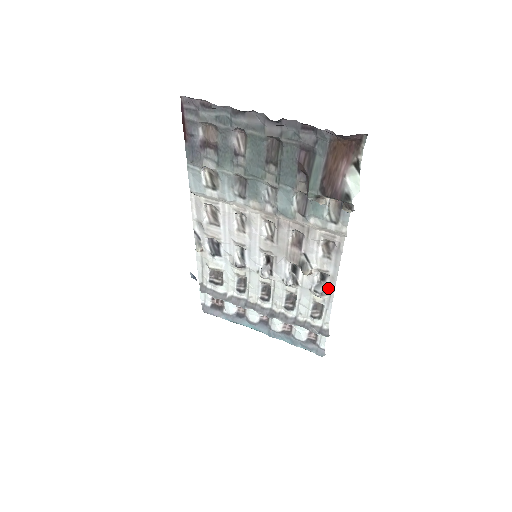
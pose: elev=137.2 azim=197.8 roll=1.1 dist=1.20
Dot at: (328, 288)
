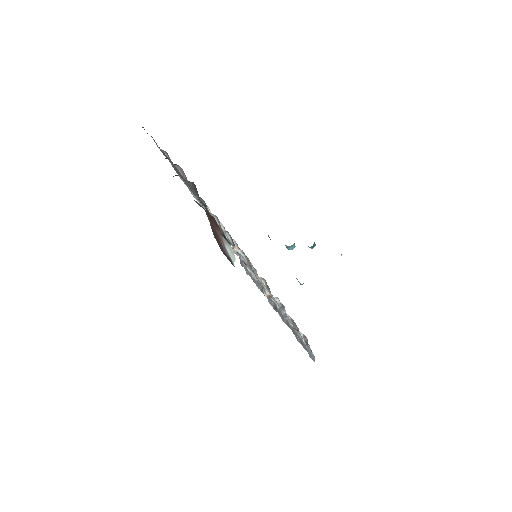
Dot at: (286, 314)
